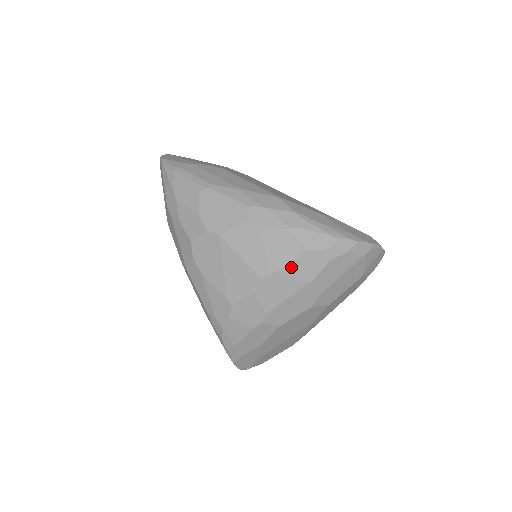
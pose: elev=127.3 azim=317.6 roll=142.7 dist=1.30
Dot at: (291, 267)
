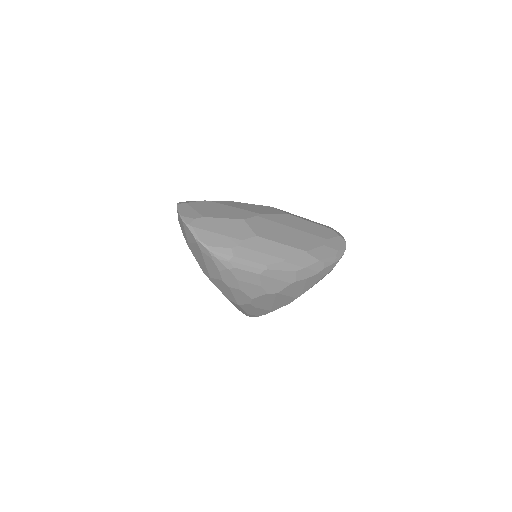
Dot at: occluded
